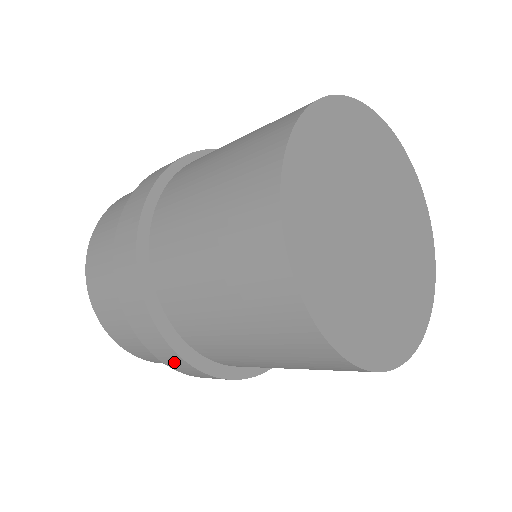
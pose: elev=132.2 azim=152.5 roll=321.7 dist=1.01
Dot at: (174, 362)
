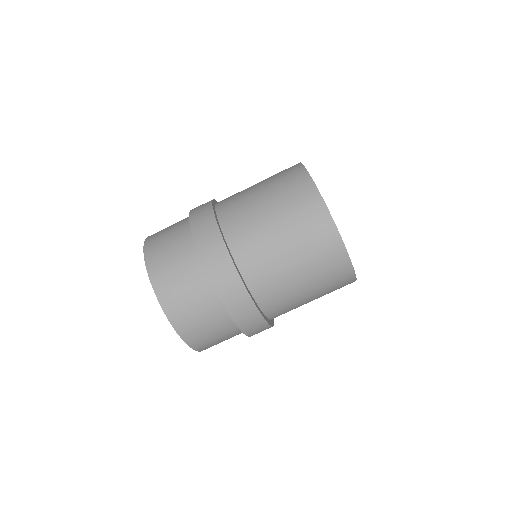
Dot at: (242, 310)
